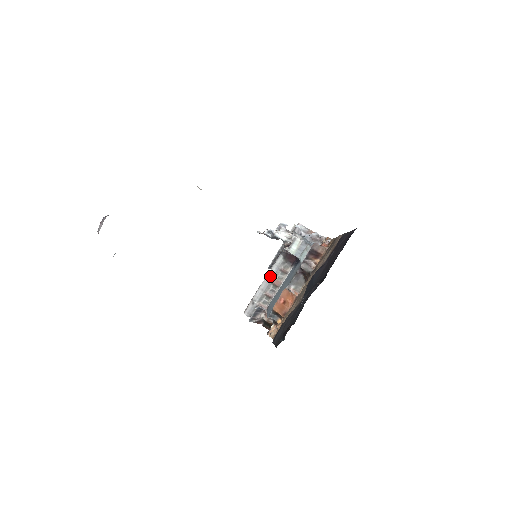
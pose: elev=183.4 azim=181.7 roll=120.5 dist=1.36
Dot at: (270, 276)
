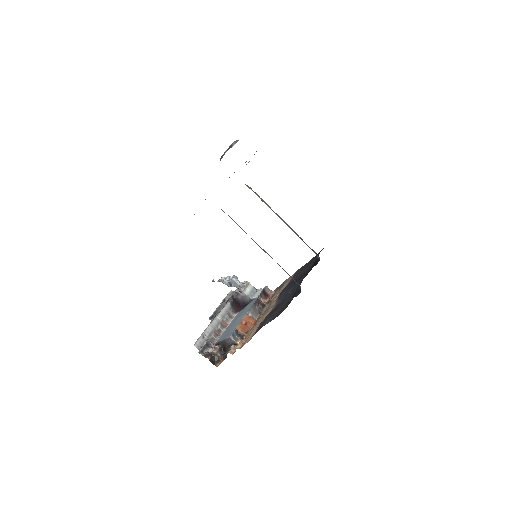
Dot at: (220, 316)
